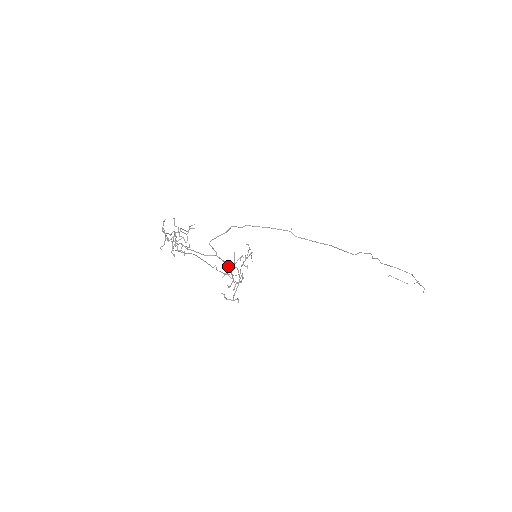
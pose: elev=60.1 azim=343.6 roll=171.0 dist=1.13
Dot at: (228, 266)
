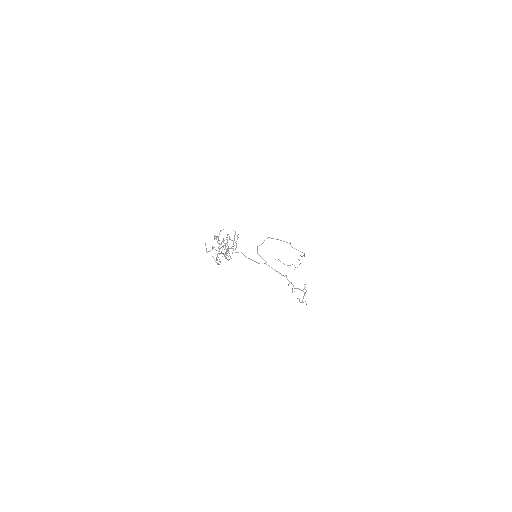
Dot at: occluded
